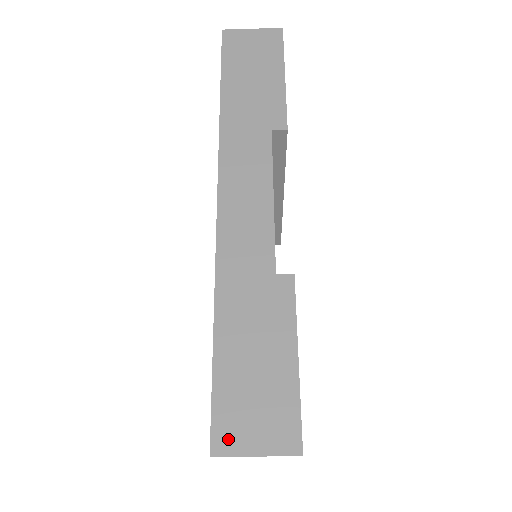
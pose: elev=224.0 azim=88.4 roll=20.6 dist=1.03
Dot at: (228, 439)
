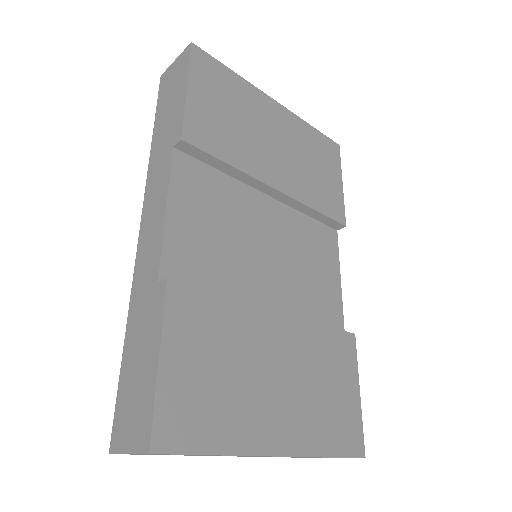
Dot at: (118, 438)
